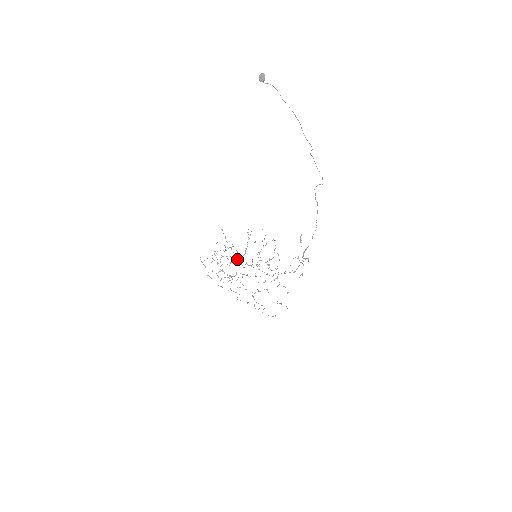
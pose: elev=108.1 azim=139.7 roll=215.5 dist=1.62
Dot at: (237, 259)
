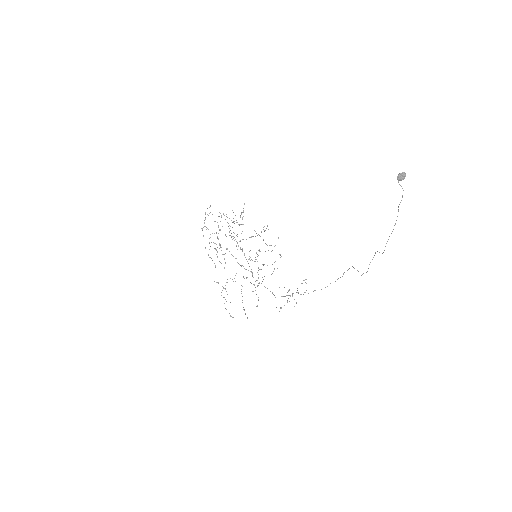
Dot at: occluded
